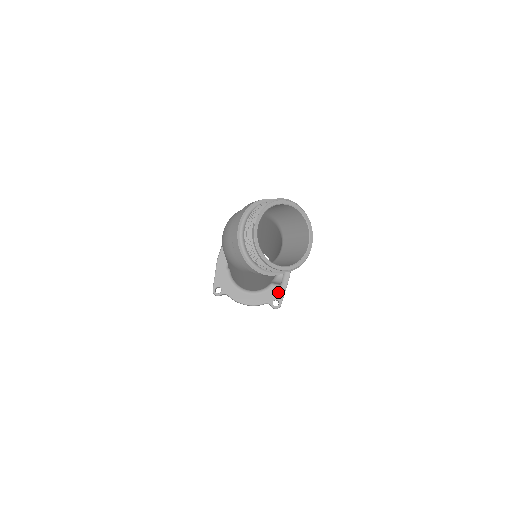
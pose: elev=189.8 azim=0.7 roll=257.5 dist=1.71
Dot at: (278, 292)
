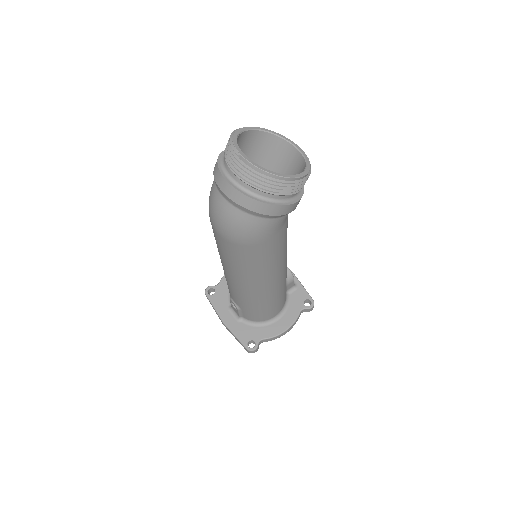
Dot at: (299, 293)
